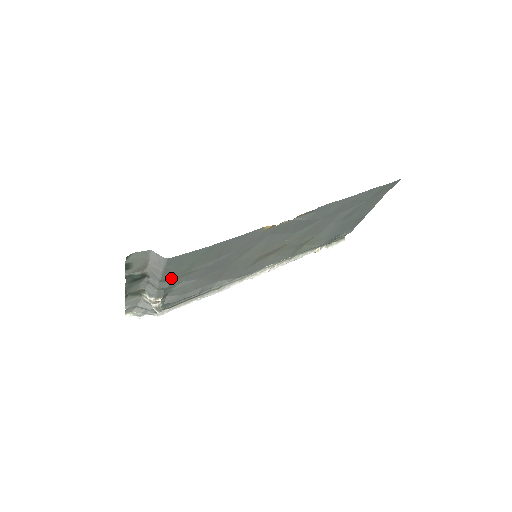
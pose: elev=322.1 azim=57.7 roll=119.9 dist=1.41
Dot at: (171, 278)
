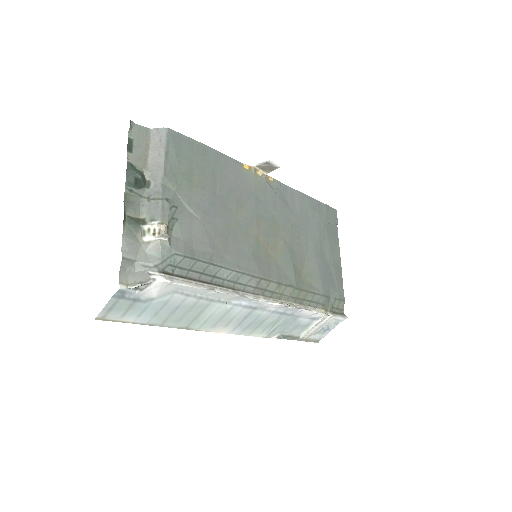
Dot at: (173, 181)
